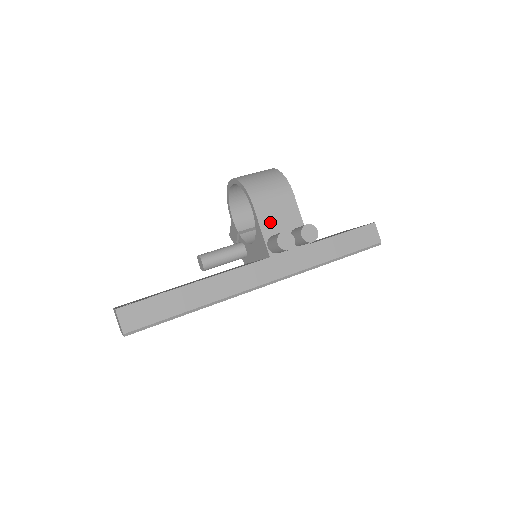
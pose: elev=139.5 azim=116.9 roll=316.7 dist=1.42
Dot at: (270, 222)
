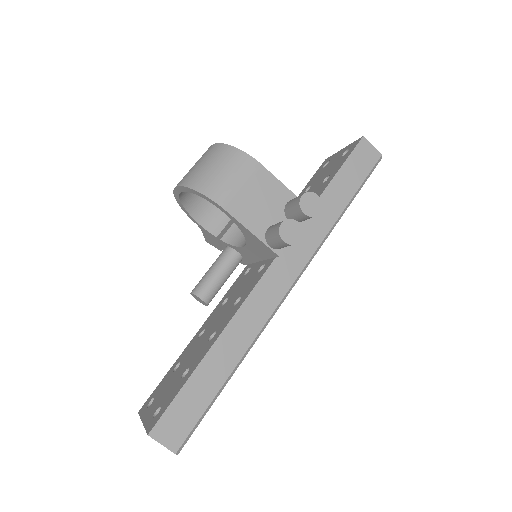
Dot at: (255, 216)
